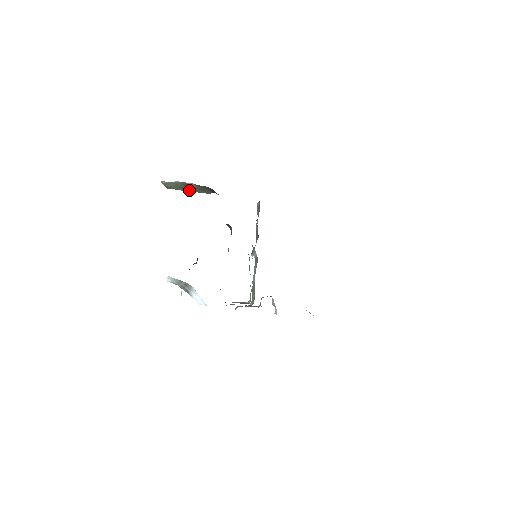
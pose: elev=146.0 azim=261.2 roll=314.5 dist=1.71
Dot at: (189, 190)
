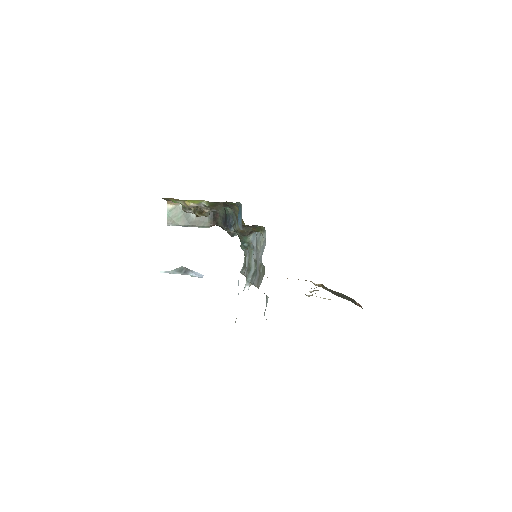
Dot at: (188, 222)
